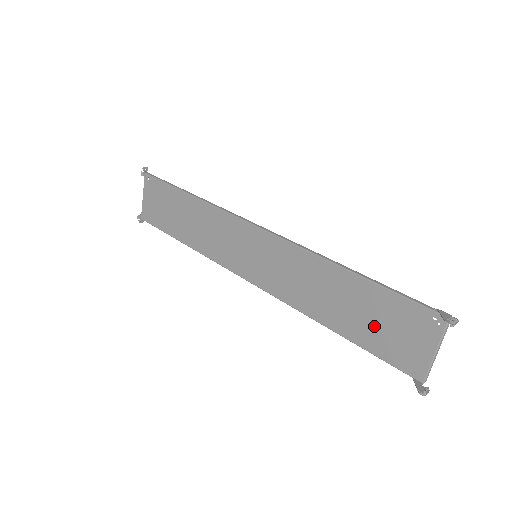
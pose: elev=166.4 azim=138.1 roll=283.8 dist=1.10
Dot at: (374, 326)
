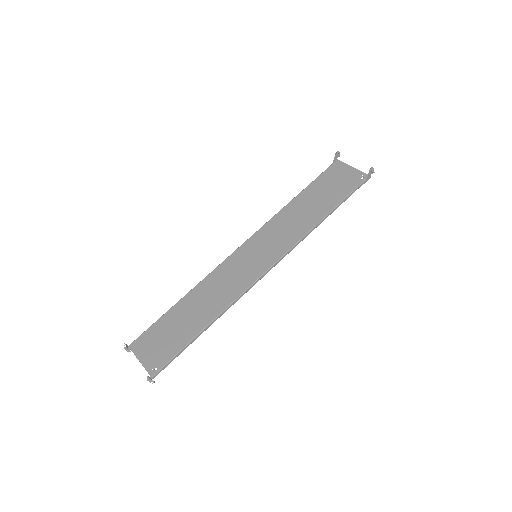
Dot at: (331, 191)
